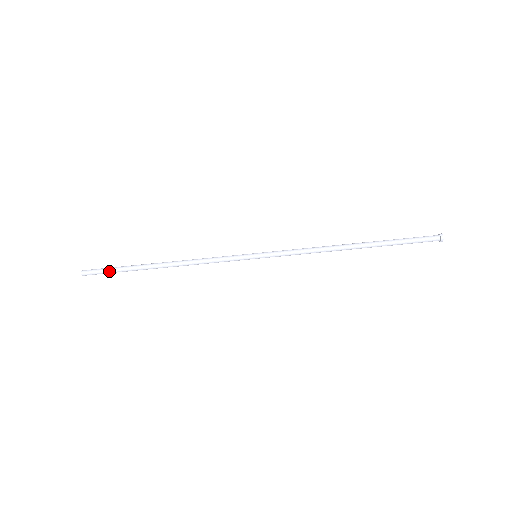
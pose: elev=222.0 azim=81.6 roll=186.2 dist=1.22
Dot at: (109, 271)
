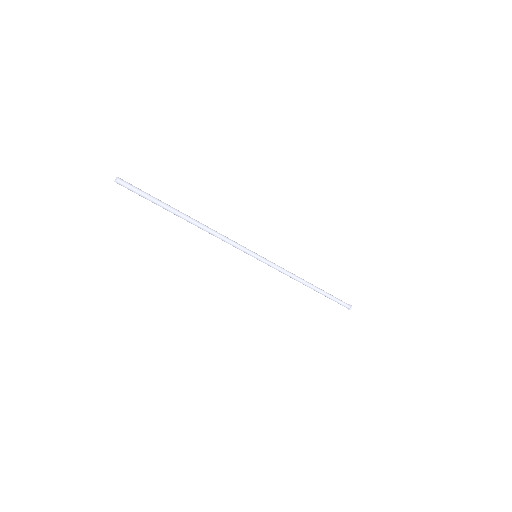
Dot at: (145, 194)
